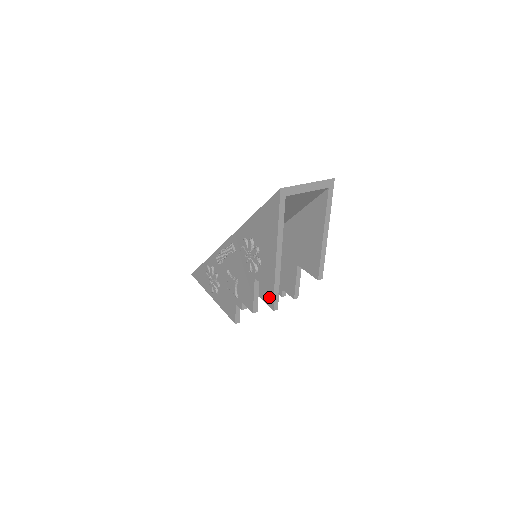
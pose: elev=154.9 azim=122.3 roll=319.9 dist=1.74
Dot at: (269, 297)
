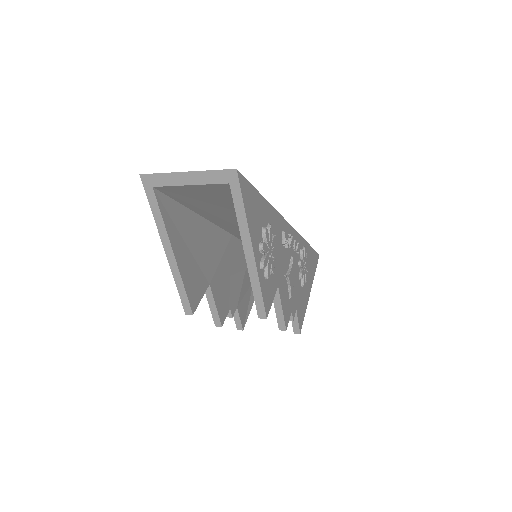
Dot at: occluded
